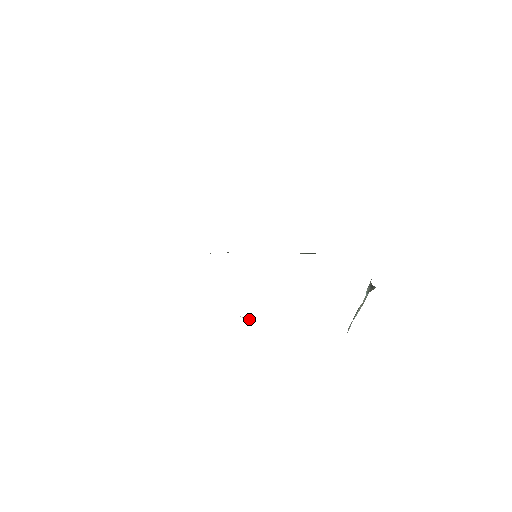
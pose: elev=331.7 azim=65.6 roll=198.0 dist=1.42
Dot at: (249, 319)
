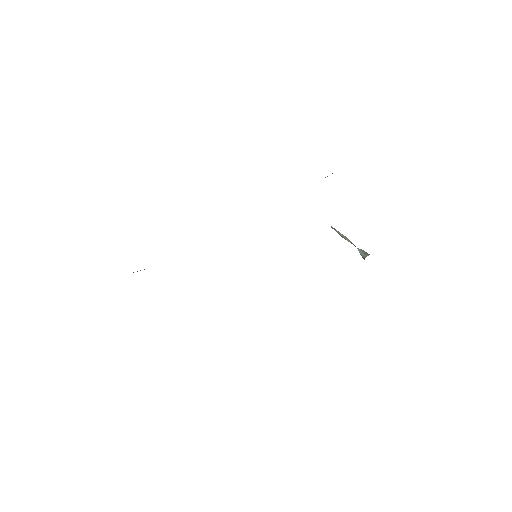
Dot at: occluded
